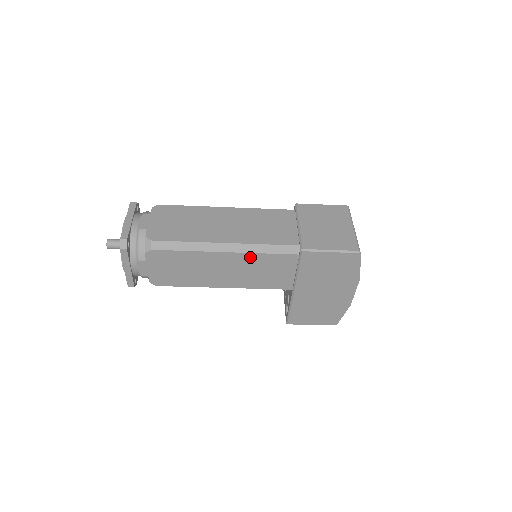
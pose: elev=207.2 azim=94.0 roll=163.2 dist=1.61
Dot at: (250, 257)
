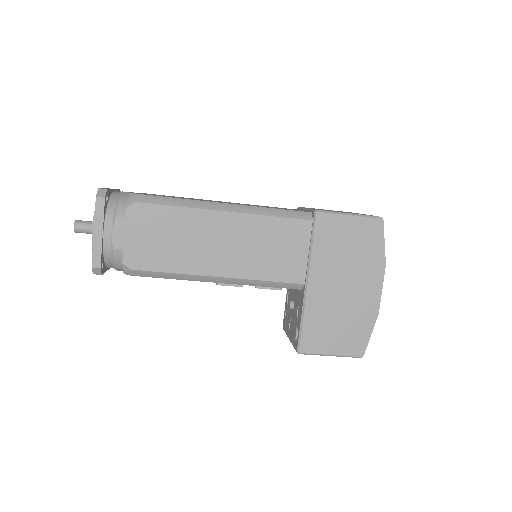
Dot at: (254, 222)
